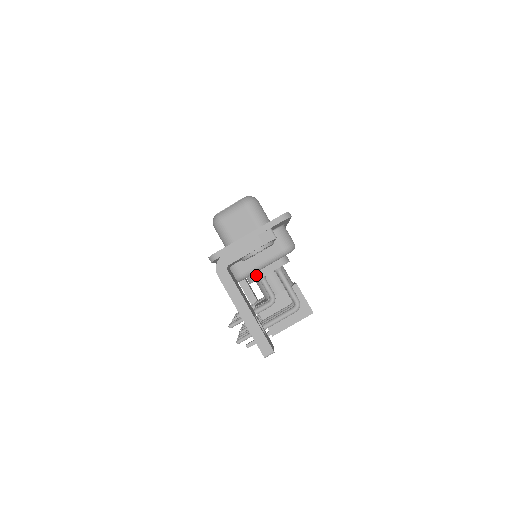
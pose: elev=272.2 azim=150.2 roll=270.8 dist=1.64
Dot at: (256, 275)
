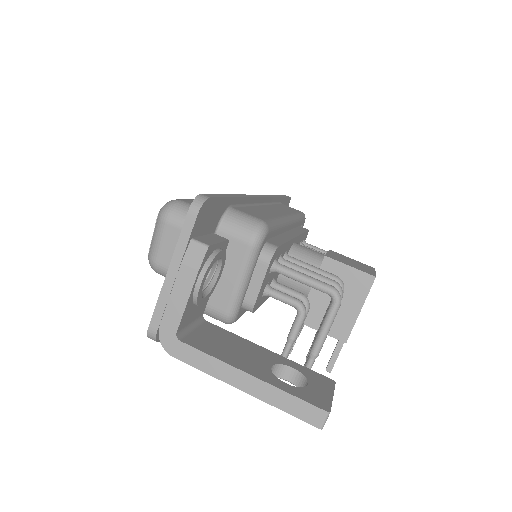
Dot at: (248, 298)
